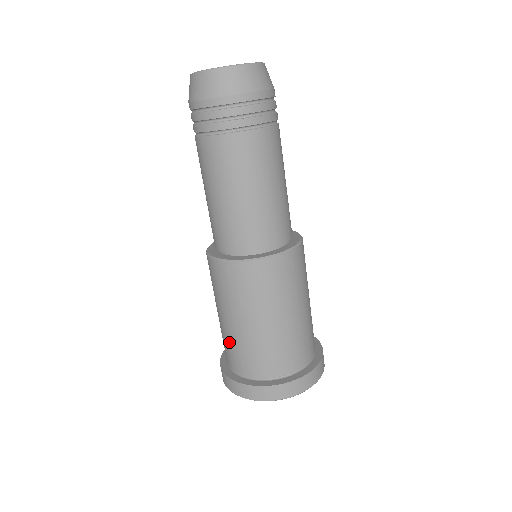
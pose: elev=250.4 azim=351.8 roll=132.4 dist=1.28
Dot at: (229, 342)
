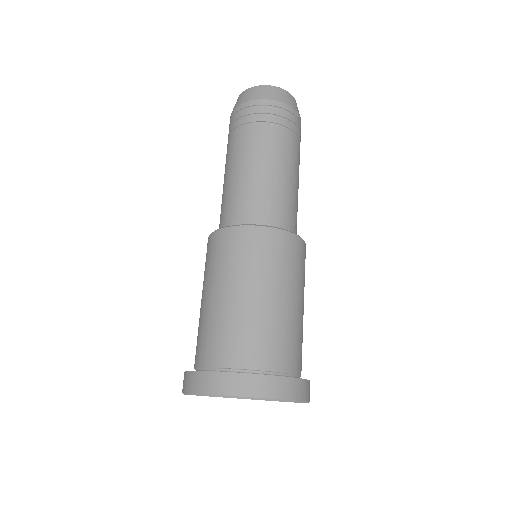
Dot at: (212, 325)
